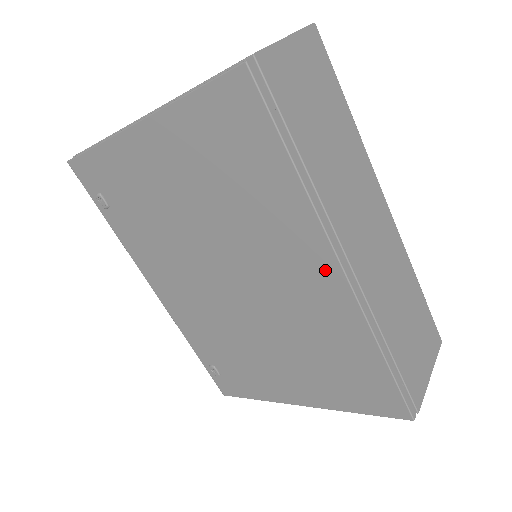
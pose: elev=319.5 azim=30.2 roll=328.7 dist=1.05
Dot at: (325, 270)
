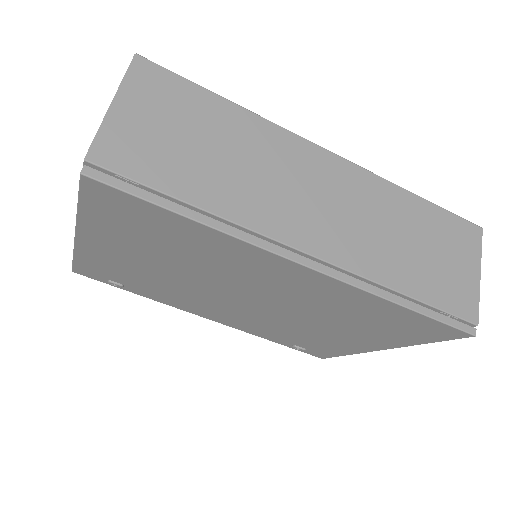
Dot at: (291, 270)
